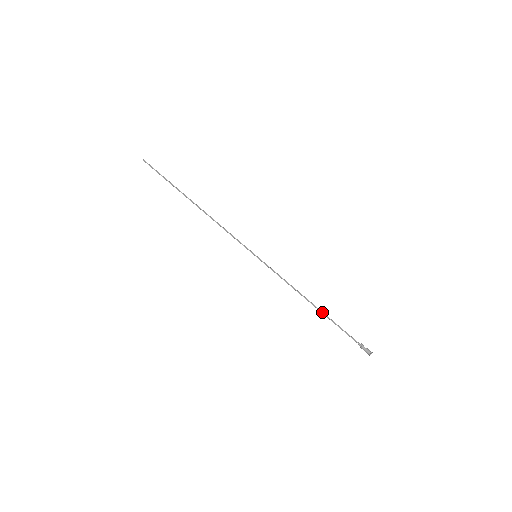
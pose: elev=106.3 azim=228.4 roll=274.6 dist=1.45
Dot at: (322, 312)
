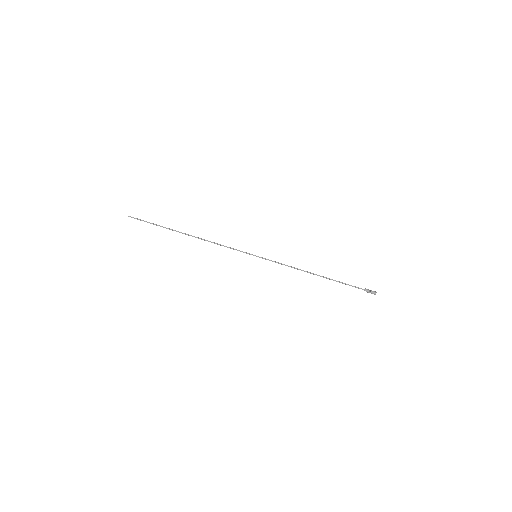
Dot at: (326, 278)
